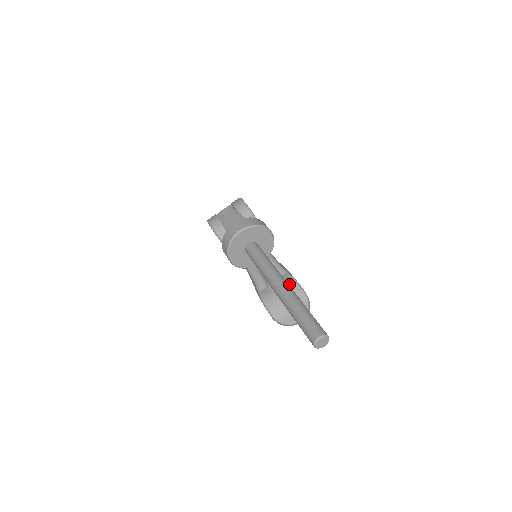
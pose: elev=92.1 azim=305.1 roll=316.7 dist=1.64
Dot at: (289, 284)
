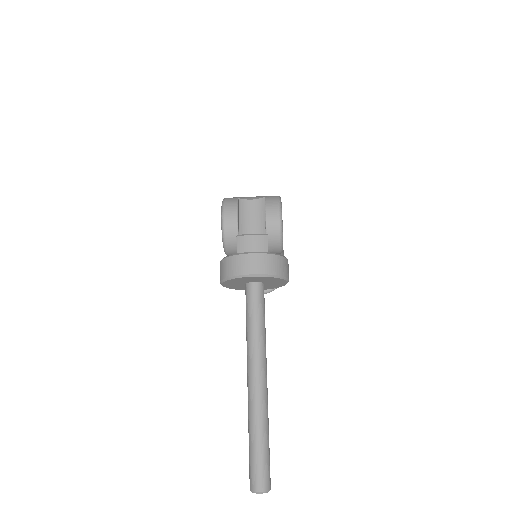
Dot at: occluded
